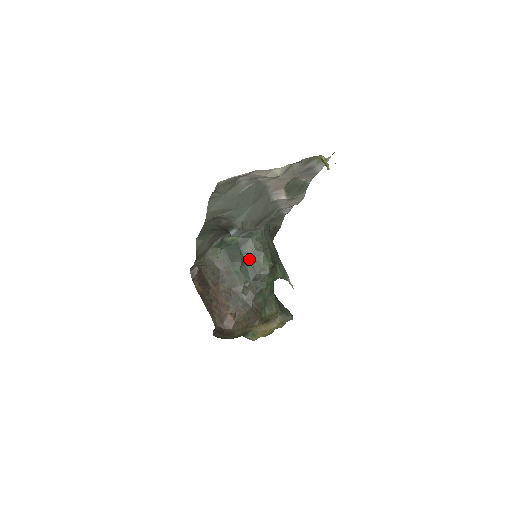
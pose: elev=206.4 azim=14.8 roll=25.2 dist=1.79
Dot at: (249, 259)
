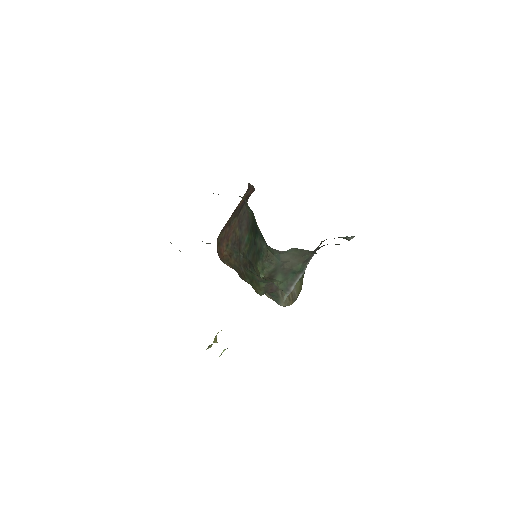
Dot at: (255, 248)
